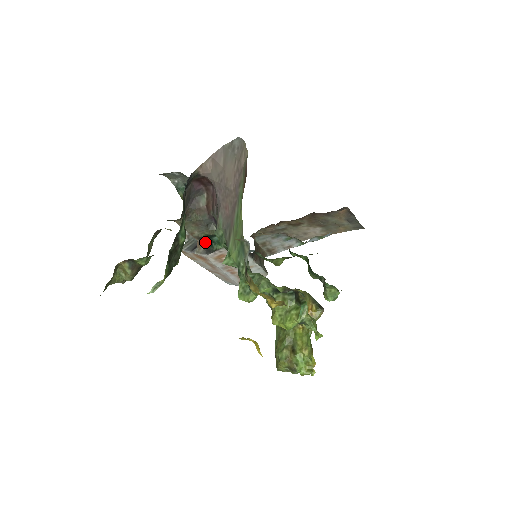
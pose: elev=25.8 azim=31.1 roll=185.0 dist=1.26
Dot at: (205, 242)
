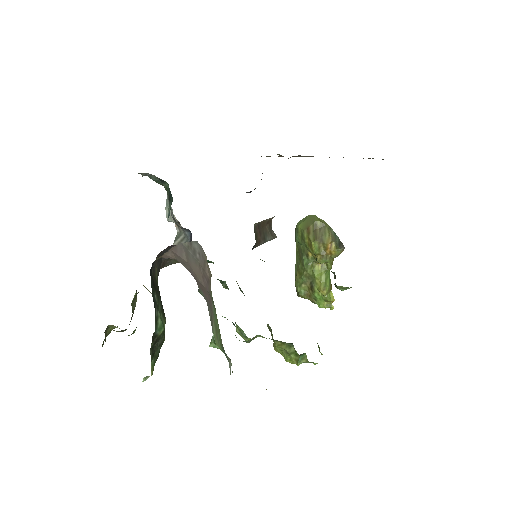
Dot at: occluded
